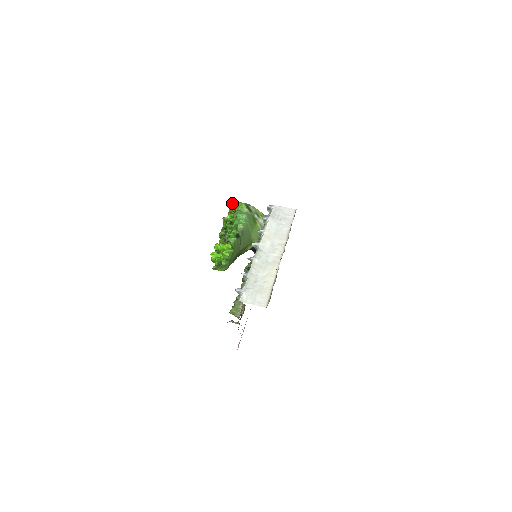
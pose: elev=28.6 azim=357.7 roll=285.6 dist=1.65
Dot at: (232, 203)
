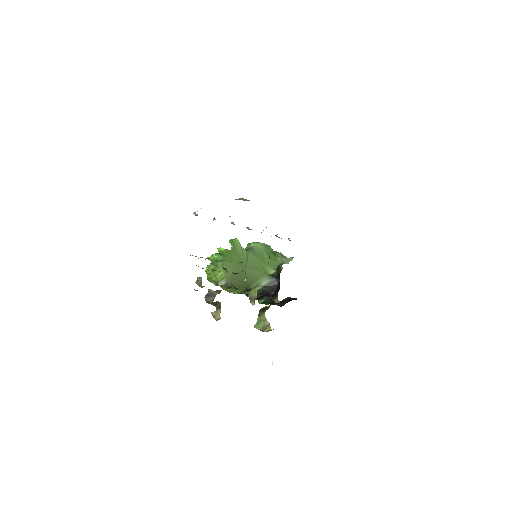
Dot at: occluded
